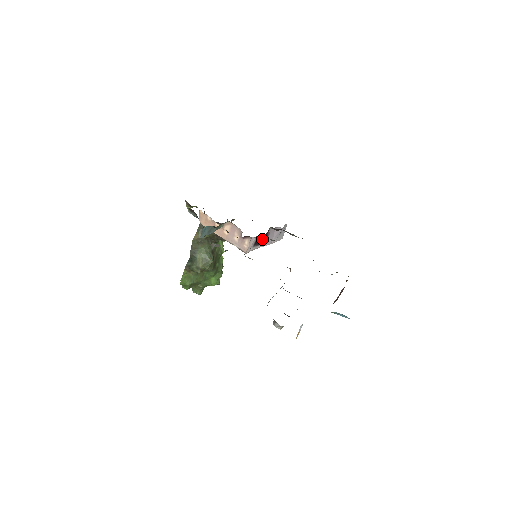
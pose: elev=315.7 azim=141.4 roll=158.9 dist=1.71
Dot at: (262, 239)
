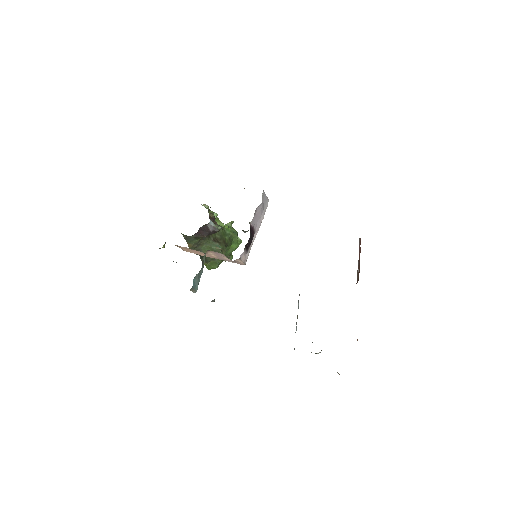
Dot at: (250, 238)
